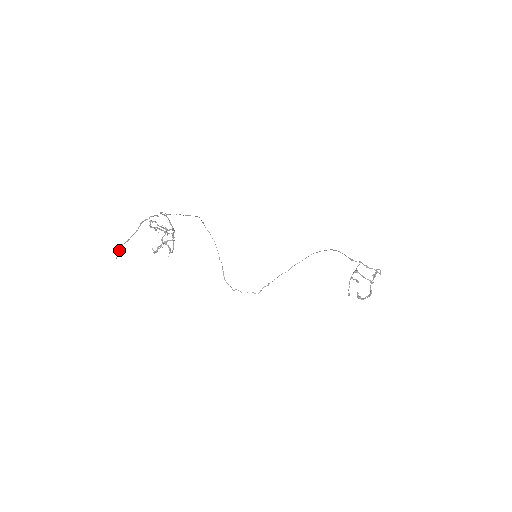
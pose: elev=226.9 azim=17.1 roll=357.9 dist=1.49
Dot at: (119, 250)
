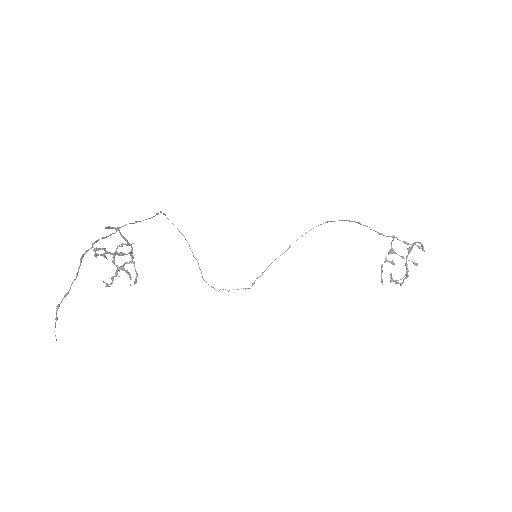
Dot at: (56, 316)
